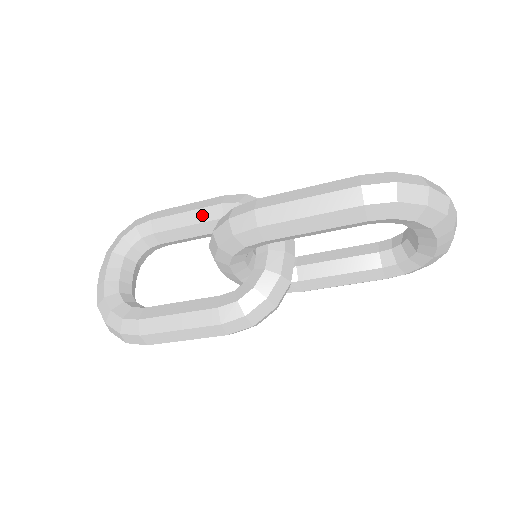
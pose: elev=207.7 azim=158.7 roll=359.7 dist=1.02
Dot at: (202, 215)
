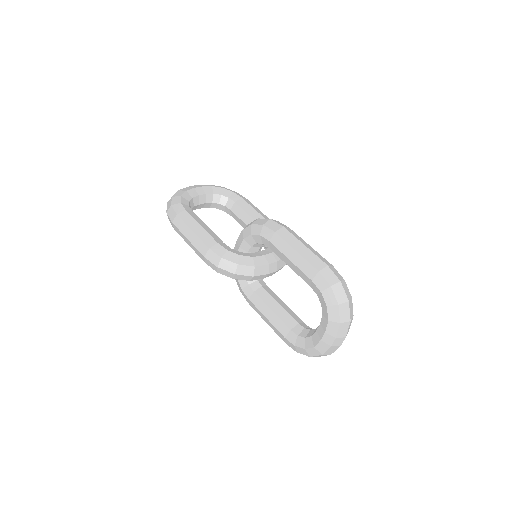
Dot at: occluded
